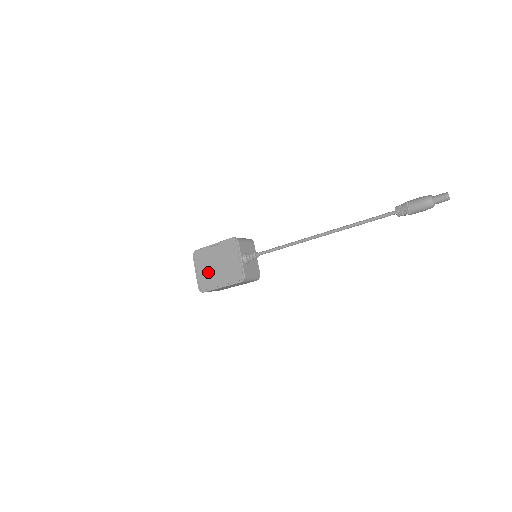
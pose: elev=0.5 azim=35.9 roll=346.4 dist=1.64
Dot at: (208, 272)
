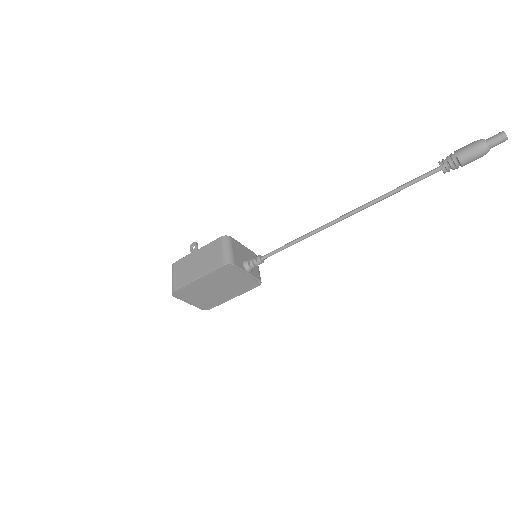
Dot at: (207, 297)
